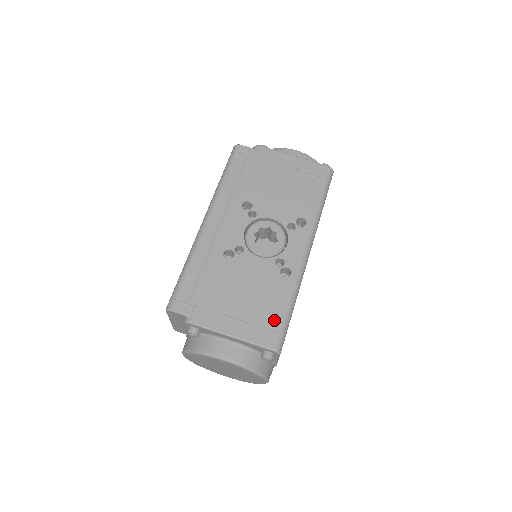
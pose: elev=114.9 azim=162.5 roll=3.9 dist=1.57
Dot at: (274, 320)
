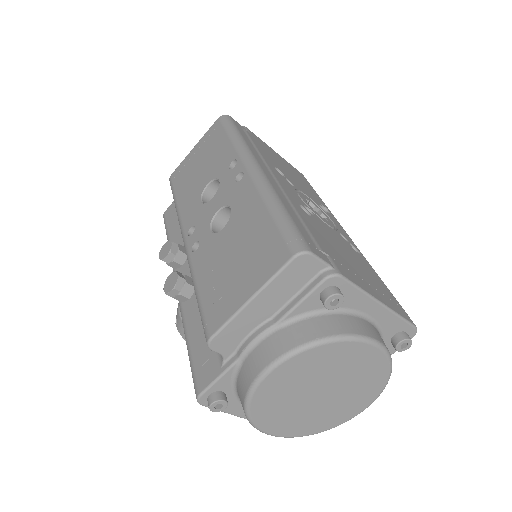
Dot at: (389, 294)
